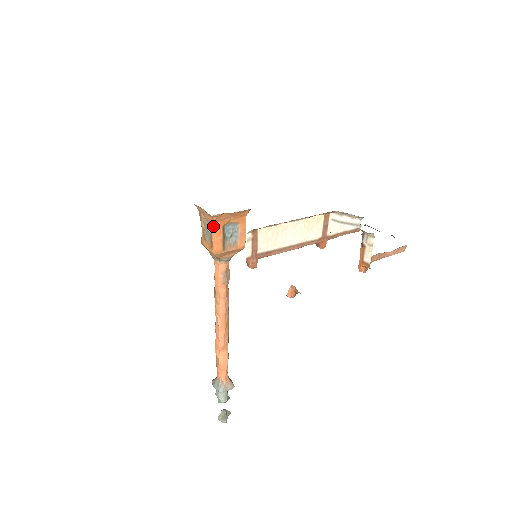
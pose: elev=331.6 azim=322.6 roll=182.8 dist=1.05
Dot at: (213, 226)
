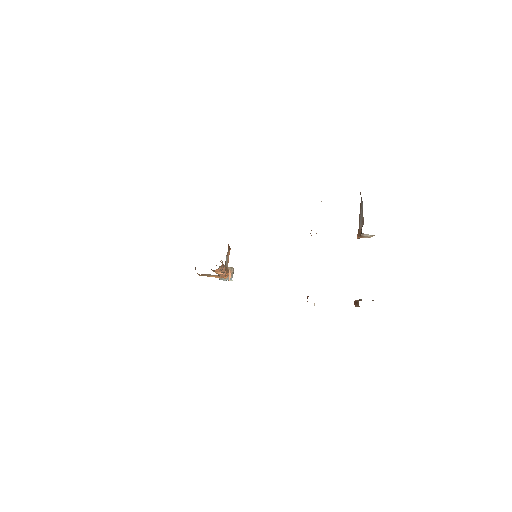
Dot at: occluded
